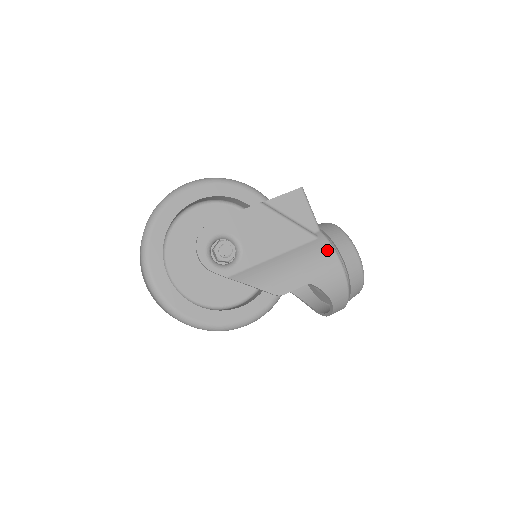
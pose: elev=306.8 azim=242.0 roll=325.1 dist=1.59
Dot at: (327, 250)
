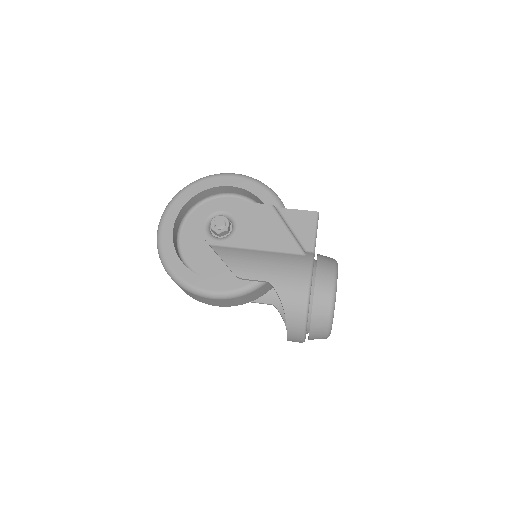
Dot at: (304, 266)
